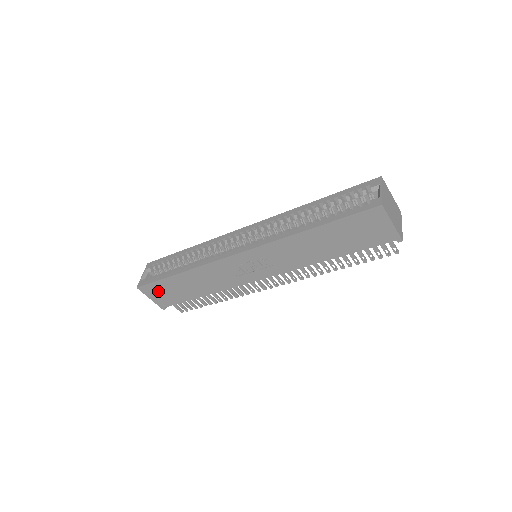
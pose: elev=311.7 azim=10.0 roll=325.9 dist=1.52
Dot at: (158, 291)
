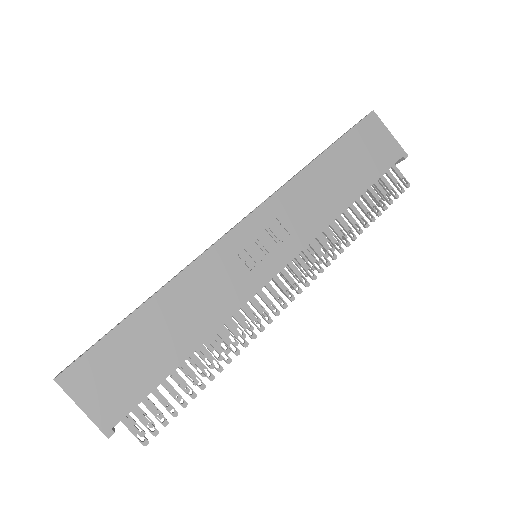
Dot at: (102, 373)
